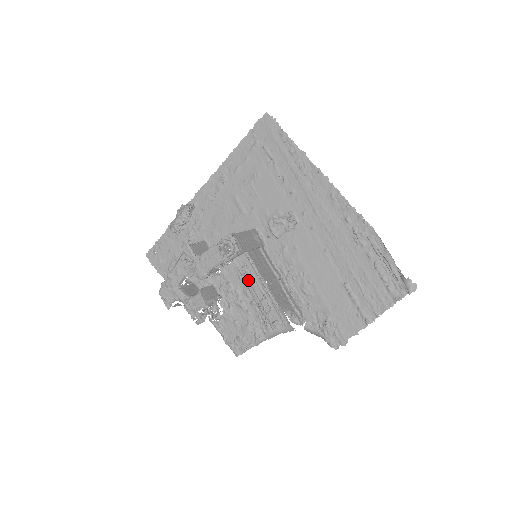
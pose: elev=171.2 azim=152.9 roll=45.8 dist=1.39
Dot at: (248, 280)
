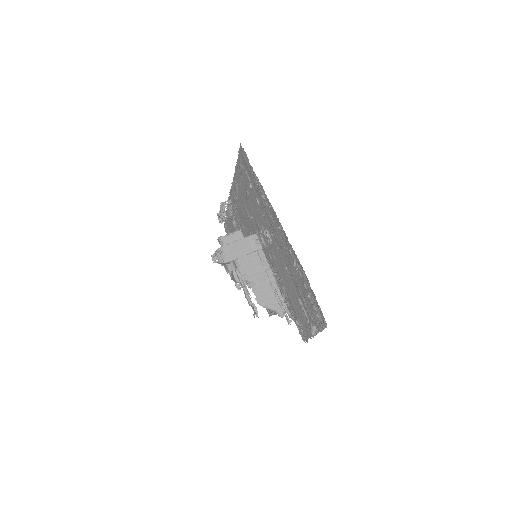
Dot at: (239, 280)
